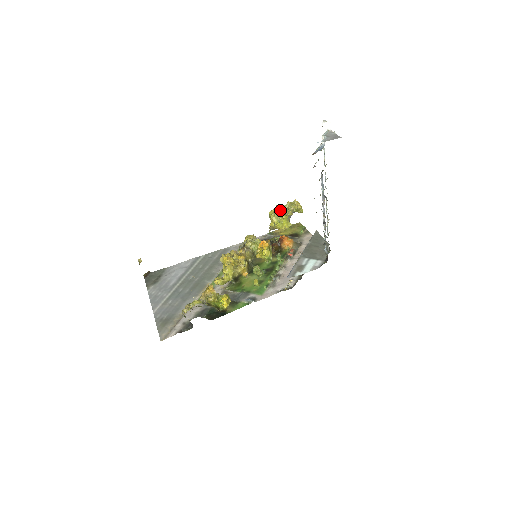
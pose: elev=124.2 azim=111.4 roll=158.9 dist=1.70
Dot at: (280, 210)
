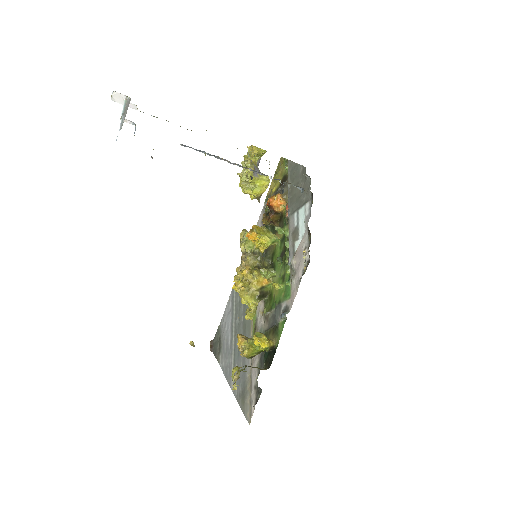
Dot at: occluded
